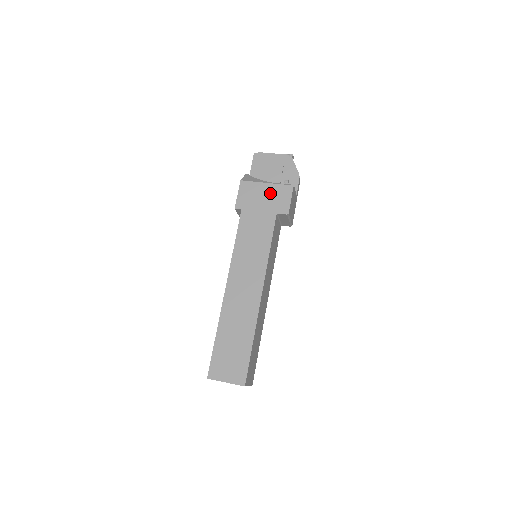
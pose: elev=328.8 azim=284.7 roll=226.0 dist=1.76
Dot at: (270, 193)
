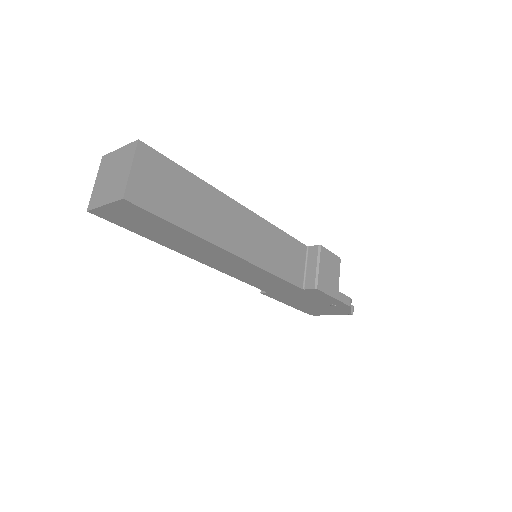
Dot at: occluded
